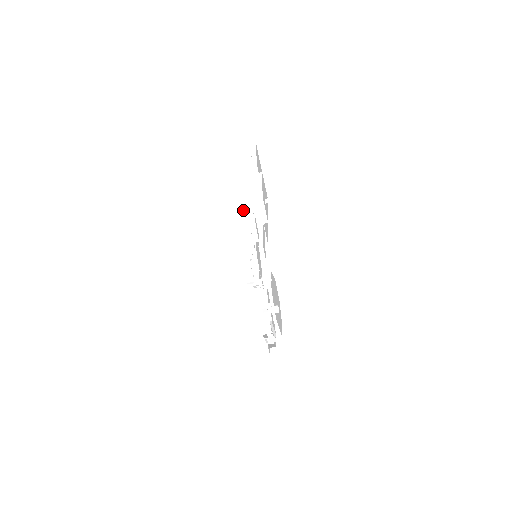
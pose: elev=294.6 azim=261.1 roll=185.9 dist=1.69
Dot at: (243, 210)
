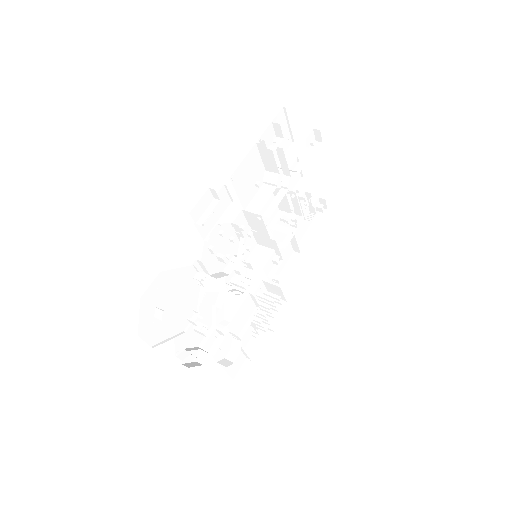
Dot at: (258, 192)
